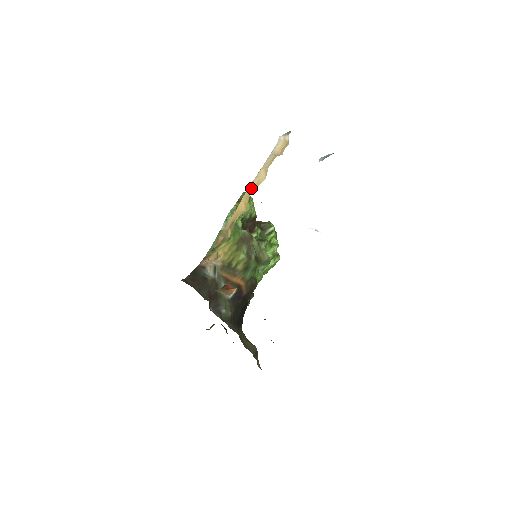
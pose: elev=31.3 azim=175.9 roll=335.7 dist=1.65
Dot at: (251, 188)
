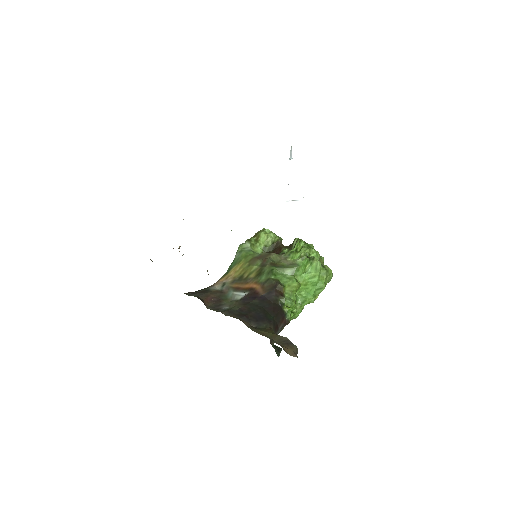
Dot at: occluded
